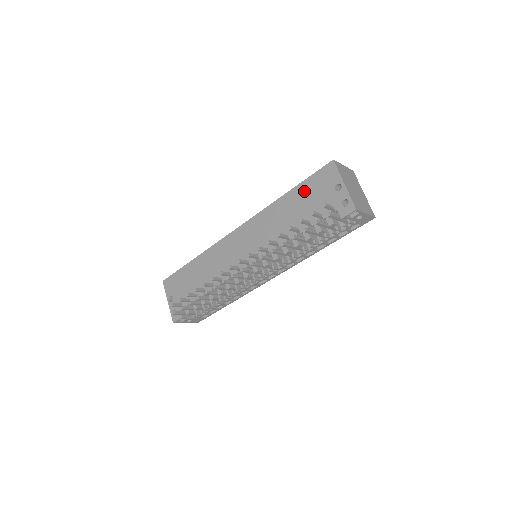
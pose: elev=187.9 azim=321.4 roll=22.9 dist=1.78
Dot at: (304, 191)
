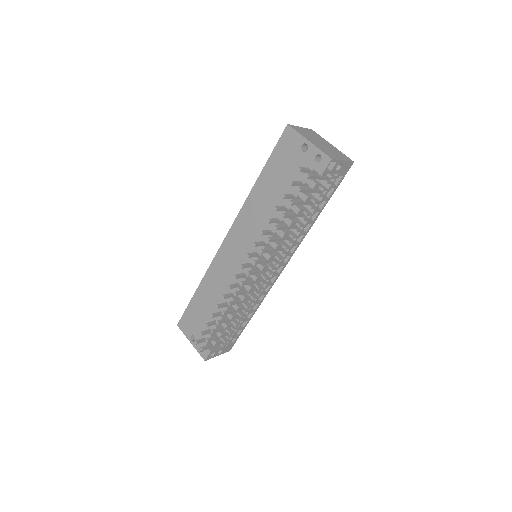
Dot at: (273, 168)
